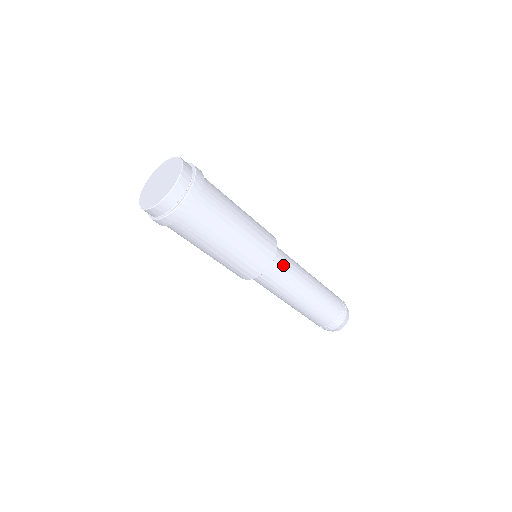
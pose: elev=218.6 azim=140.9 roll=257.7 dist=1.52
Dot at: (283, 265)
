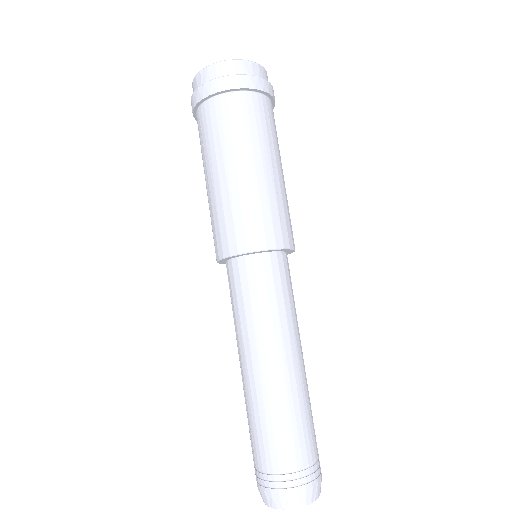
Dot at: occluded
